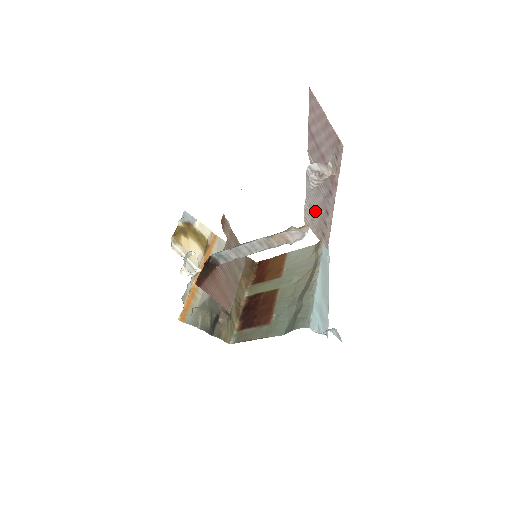
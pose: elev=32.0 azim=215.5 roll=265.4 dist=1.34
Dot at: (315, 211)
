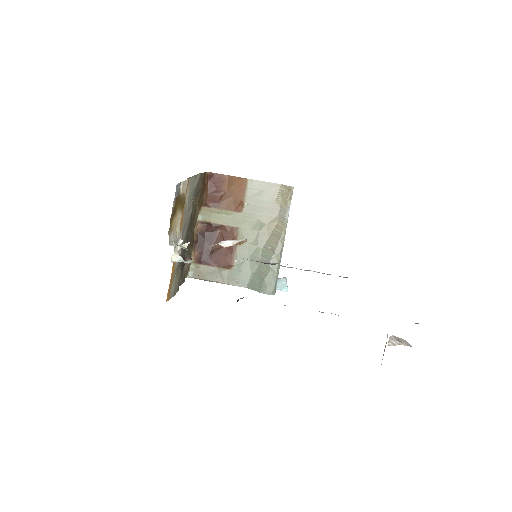
Dot at: occluded
